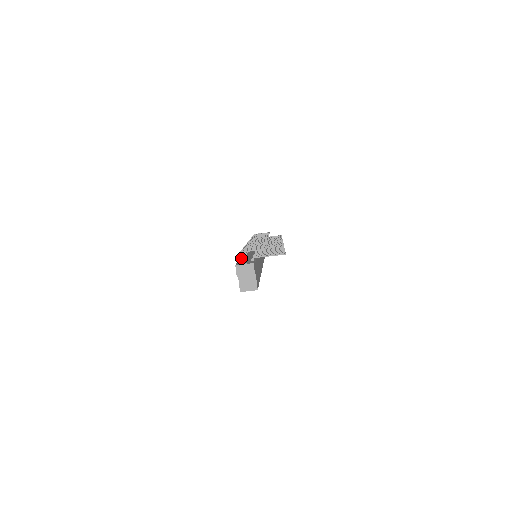
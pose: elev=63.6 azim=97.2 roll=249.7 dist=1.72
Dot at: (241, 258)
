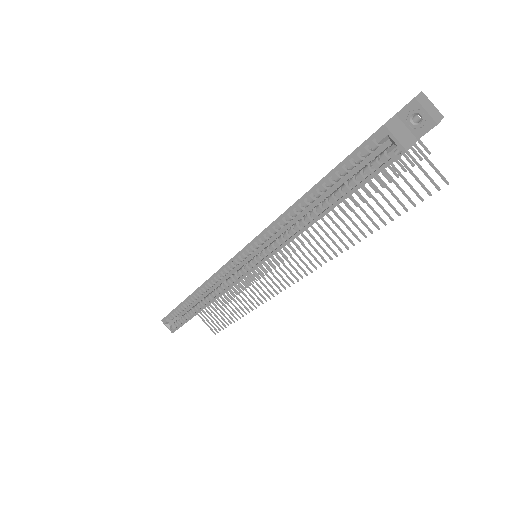
Dot at: occluded
